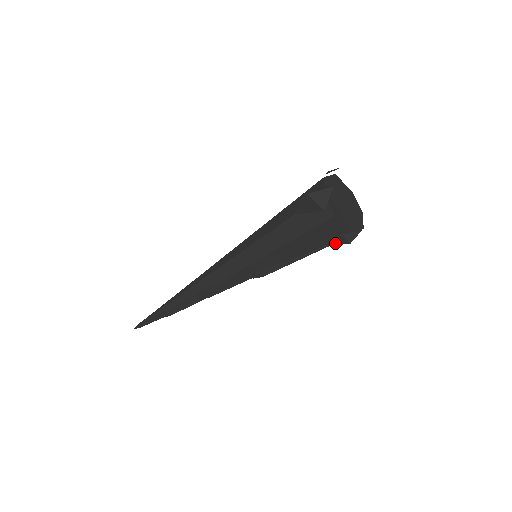
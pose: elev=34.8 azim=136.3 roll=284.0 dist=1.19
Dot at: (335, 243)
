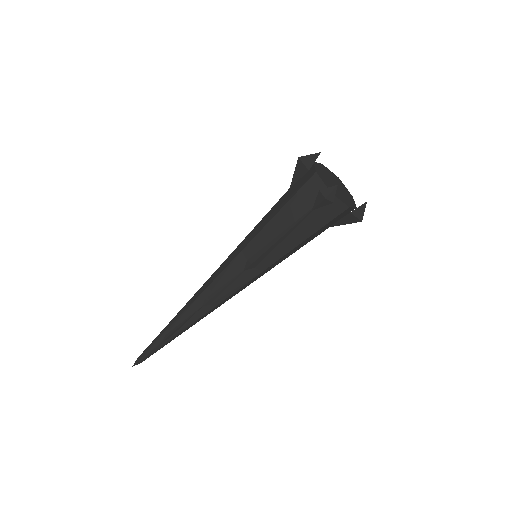
Dot at: (315, 205)
